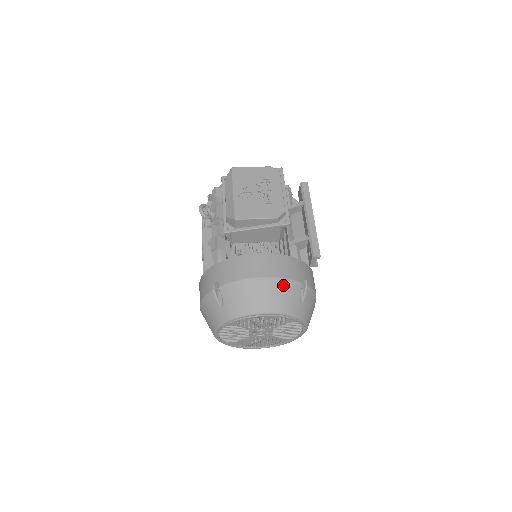
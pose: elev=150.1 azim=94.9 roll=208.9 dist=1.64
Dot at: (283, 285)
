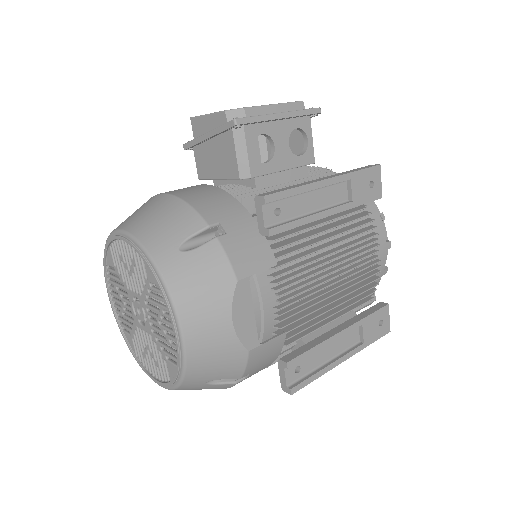
Dot at: (176, 208)
